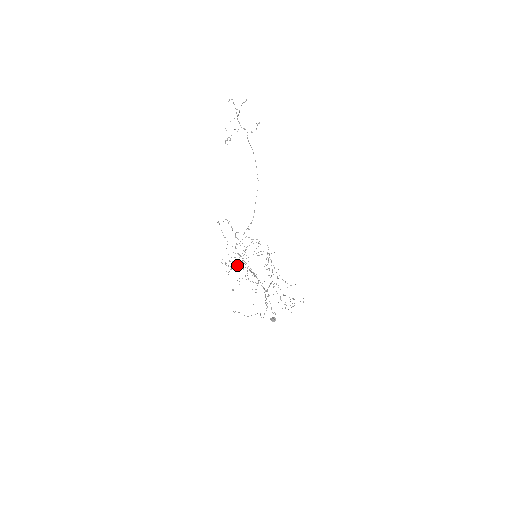
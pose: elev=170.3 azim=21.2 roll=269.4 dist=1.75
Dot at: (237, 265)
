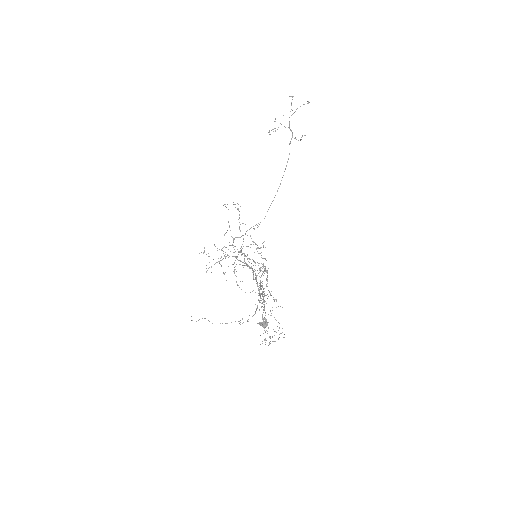
Dot at: occluded
